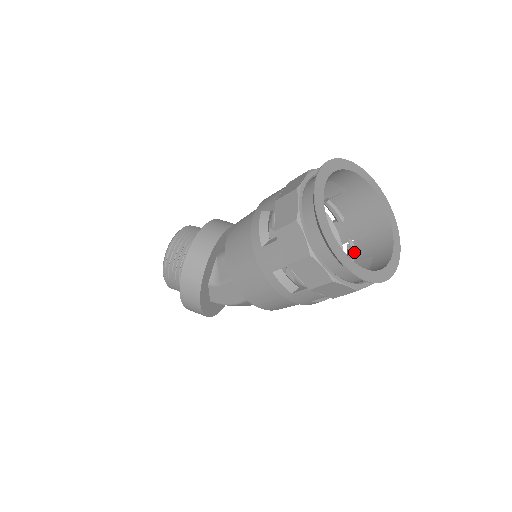
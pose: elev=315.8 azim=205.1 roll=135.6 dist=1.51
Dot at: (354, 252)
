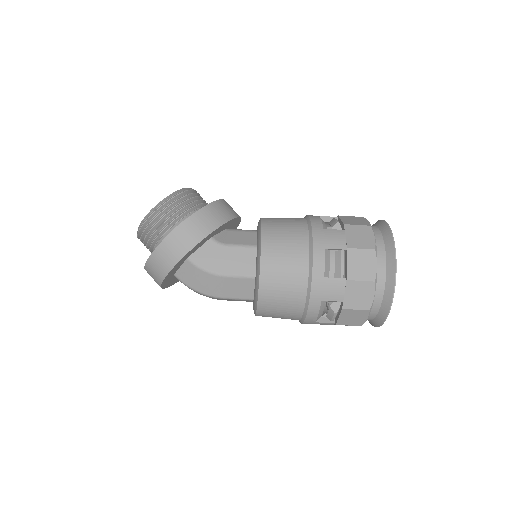
Dot at: occluded
